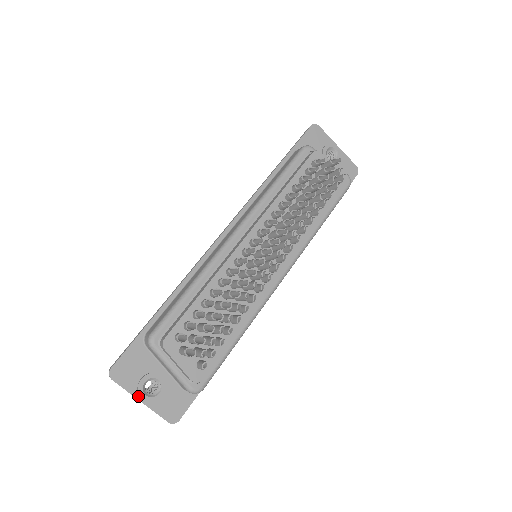
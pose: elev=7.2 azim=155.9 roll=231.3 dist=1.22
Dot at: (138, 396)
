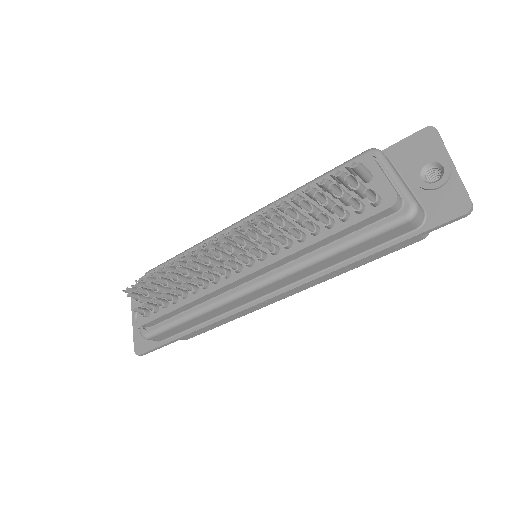
Dot at: (133, 316)
